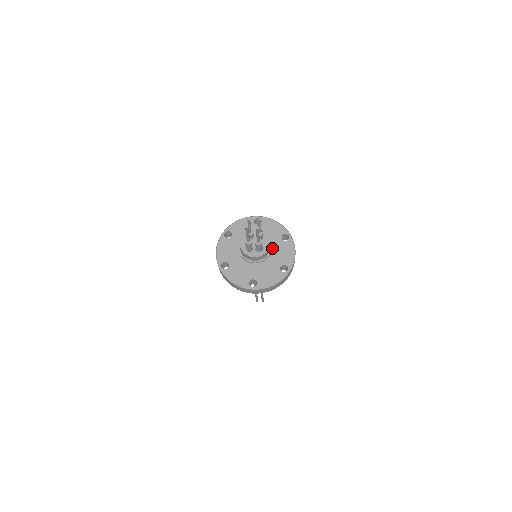
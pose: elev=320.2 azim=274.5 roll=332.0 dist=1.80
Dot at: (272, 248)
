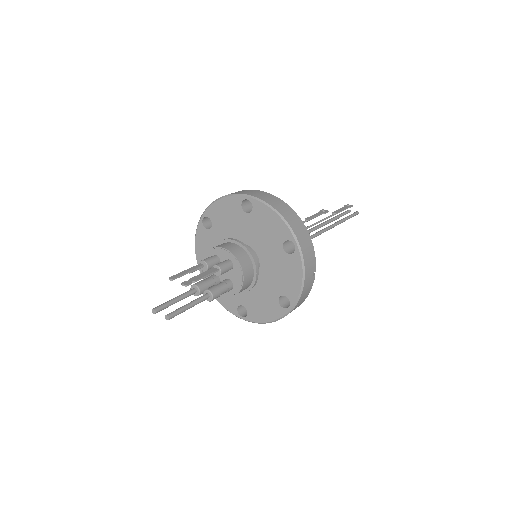
Dot at: (268, 262)
